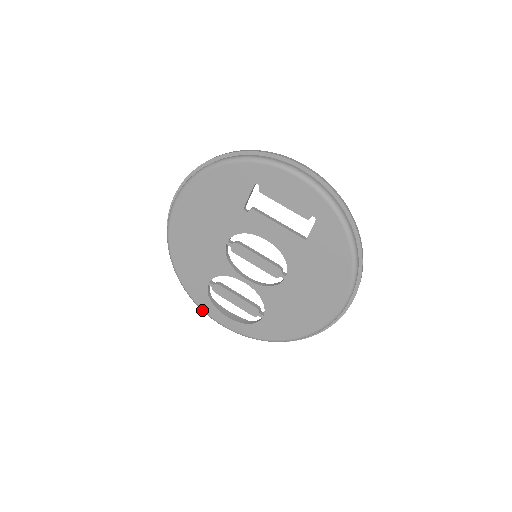
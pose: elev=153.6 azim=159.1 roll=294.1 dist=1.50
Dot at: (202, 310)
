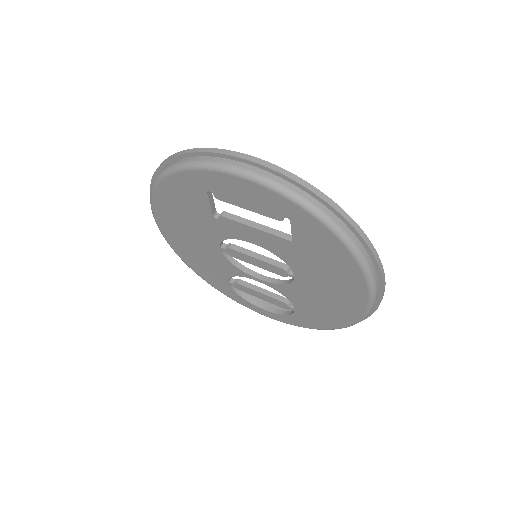
Dot at: (239, 303)
